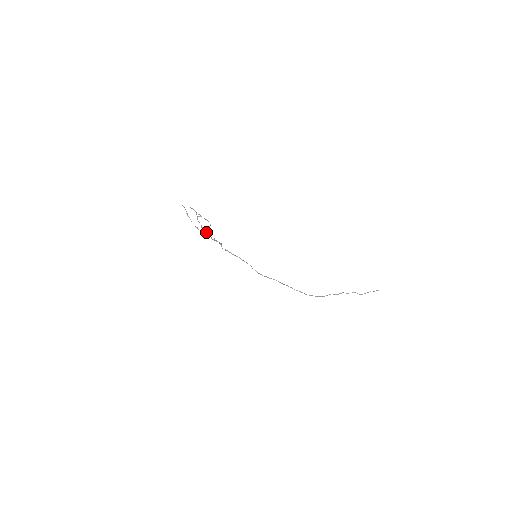
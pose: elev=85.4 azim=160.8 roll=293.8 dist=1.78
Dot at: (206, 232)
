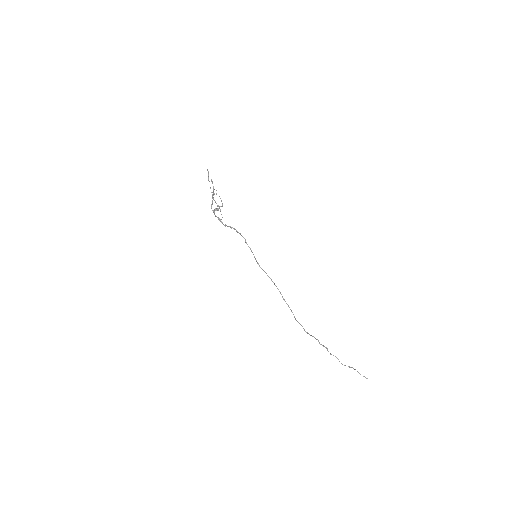
Dot at: (215, 209)
